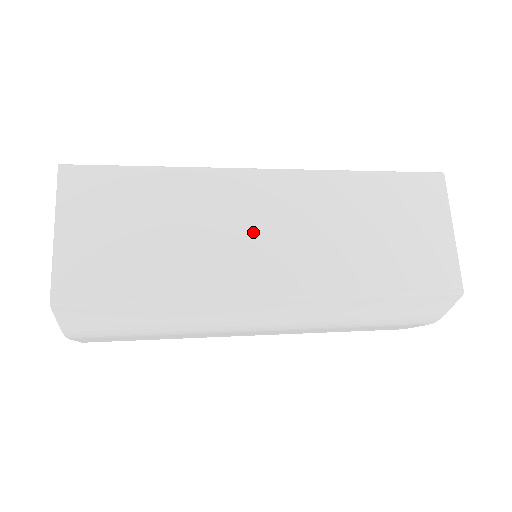
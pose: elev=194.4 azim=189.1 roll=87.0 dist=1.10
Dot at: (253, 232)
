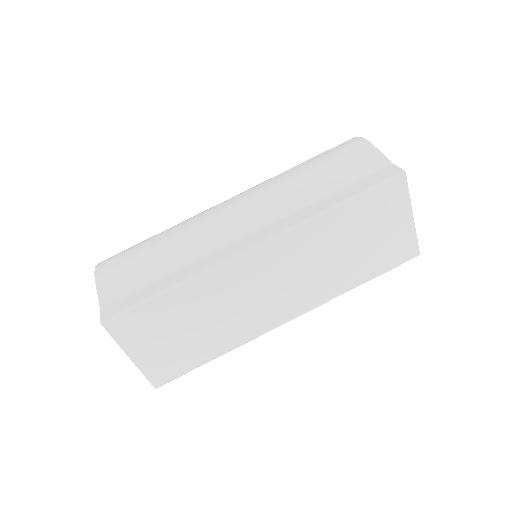
Dot at: (263, 293)
